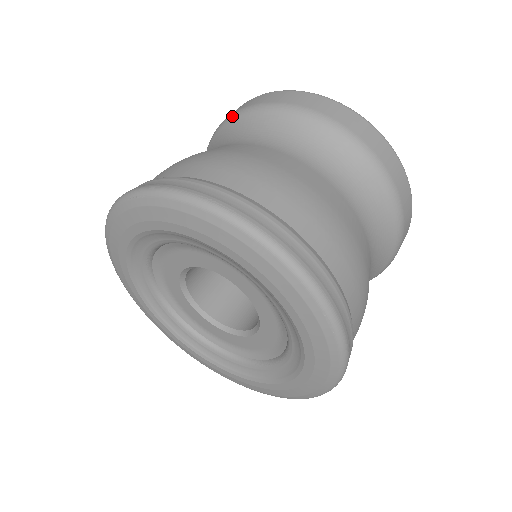
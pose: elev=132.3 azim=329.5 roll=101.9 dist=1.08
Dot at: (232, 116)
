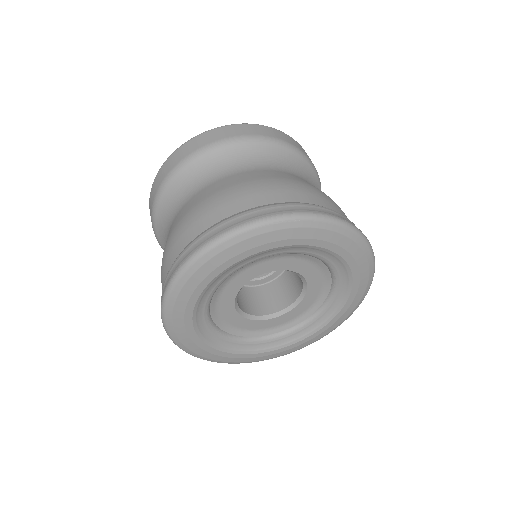
Dot at: (230, 141)
